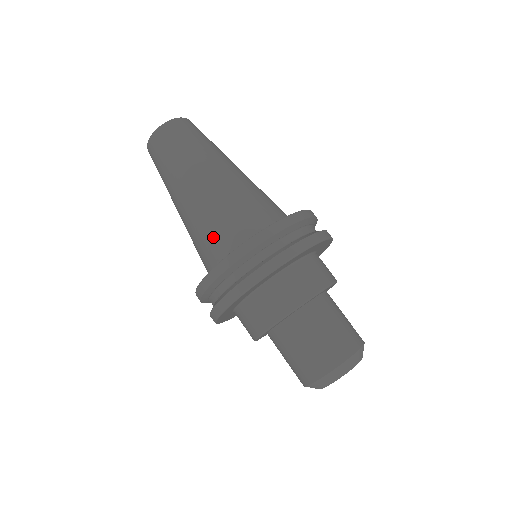
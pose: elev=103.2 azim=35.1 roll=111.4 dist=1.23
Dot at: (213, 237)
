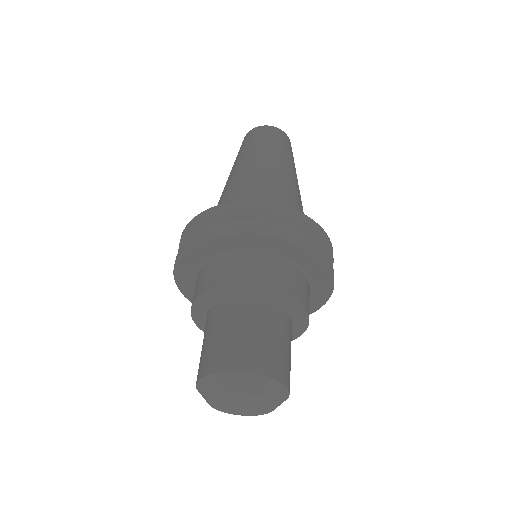
Dot at: (252, 197)
